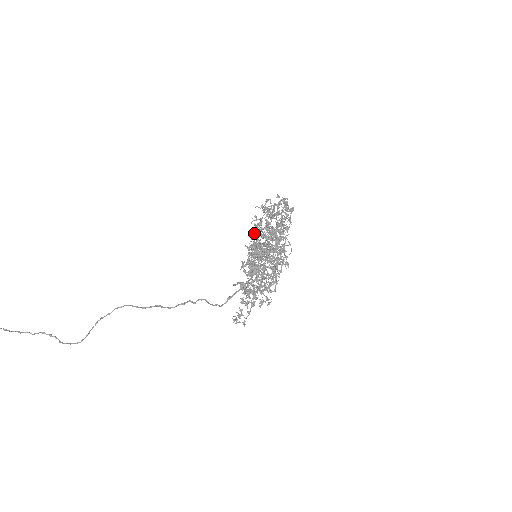
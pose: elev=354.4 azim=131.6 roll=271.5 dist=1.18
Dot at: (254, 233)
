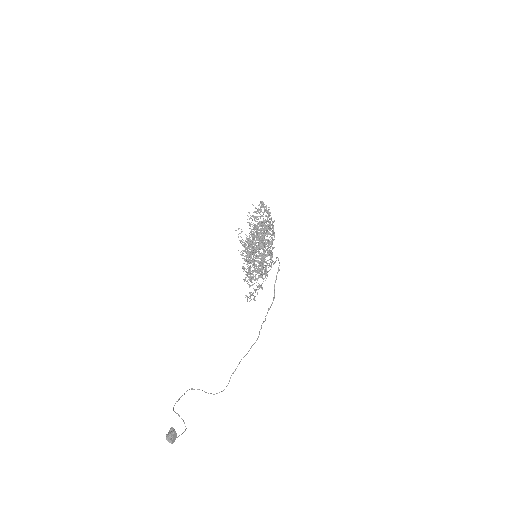
Dot at: occluded
